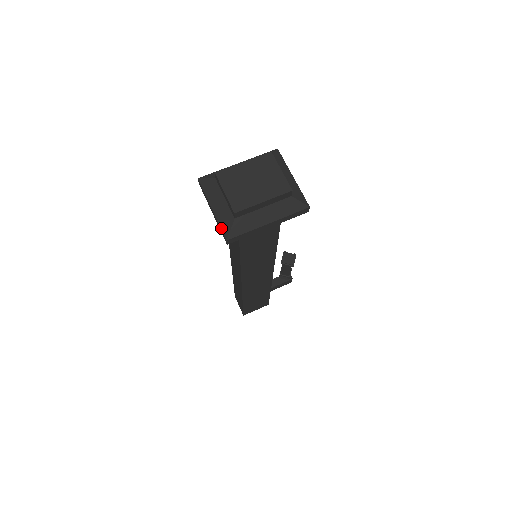
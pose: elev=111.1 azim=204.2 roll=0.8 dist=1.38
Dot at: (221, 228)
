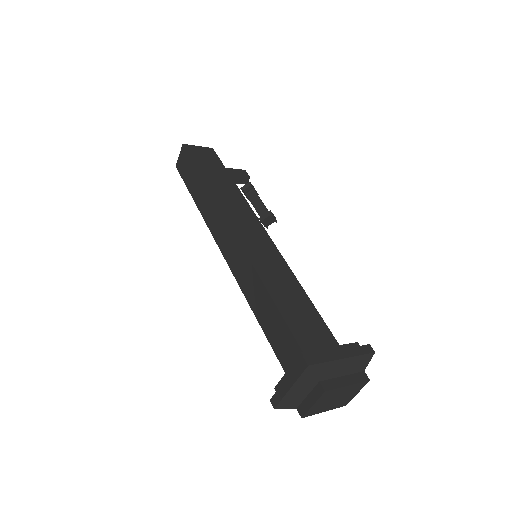
Dot at: (280, 402)
